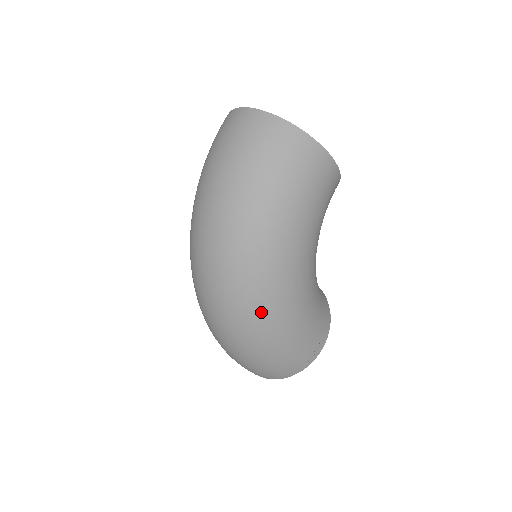
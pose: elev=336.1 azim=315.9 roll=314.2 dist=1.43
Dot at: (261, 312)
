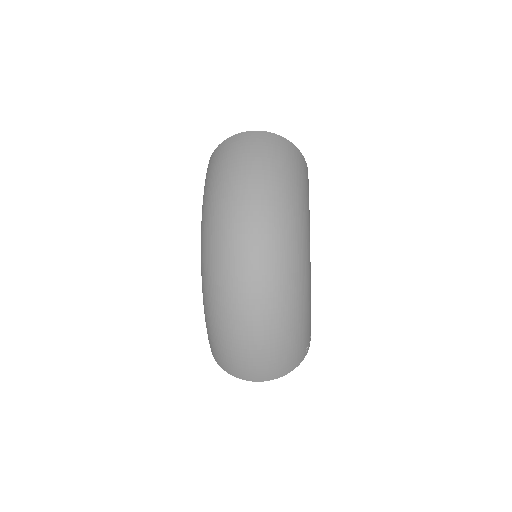
Dot at: (298, 281)
